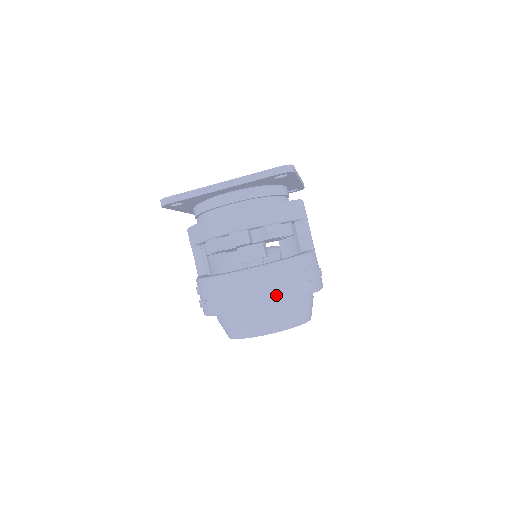
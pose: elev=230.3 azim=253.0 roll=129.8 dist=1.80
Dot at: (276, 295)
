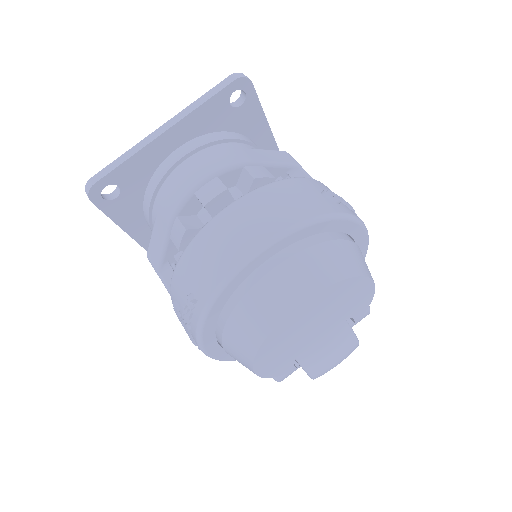
Dot at: (291, 217)
